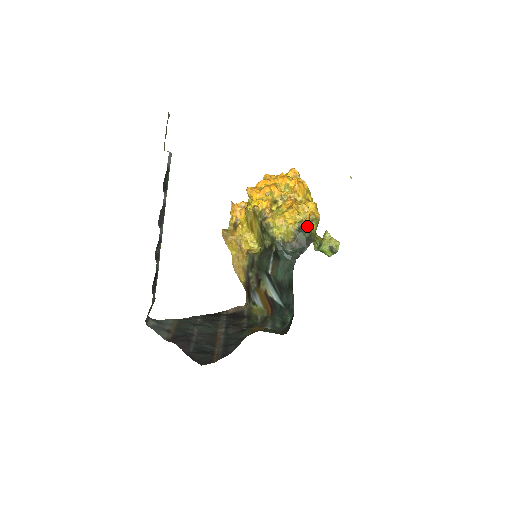
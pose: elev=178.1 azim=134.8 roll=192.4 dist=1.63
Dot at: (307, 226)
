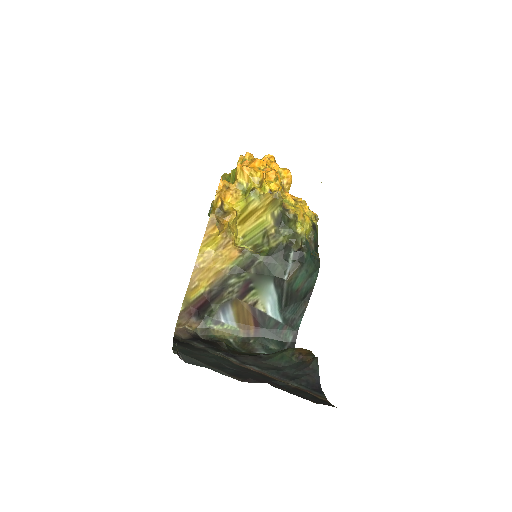
Dot at: (316, 226)
